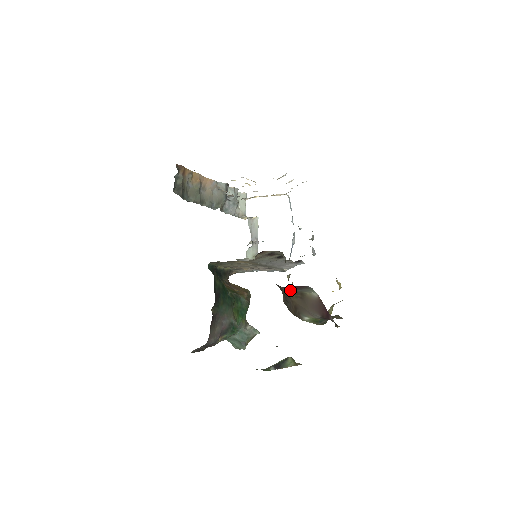
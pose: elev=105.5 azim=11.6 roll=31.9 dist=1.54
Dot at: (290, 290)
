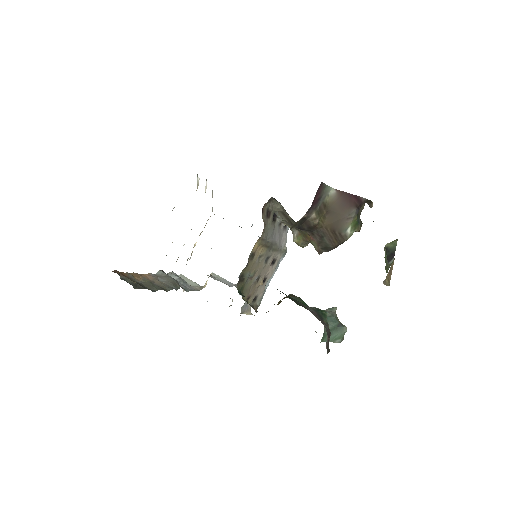
Dot at: (315, 212)
